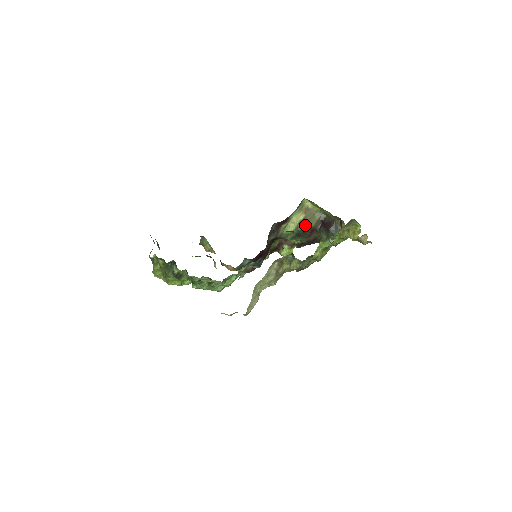
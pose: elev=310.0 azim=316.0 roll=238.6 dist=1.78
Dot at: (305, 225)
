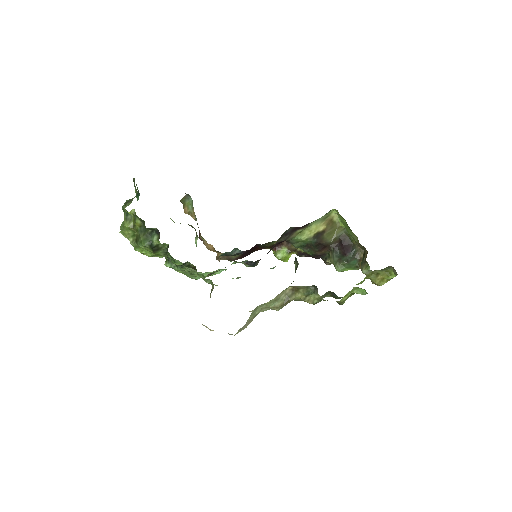
Dot at: (321, 238)
